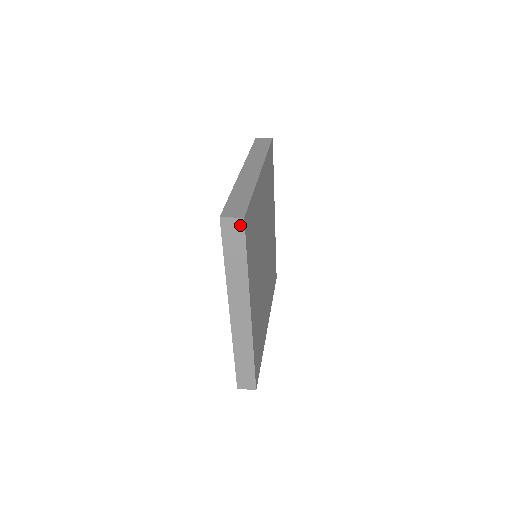
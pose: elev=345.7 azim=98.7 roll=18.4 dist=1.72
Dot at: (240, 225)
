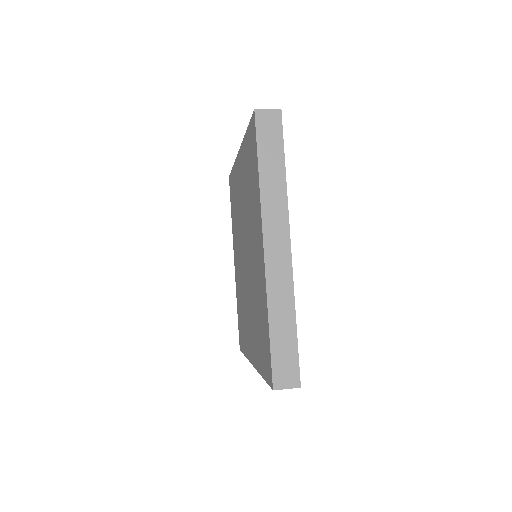
Dot at: (277, 118)
